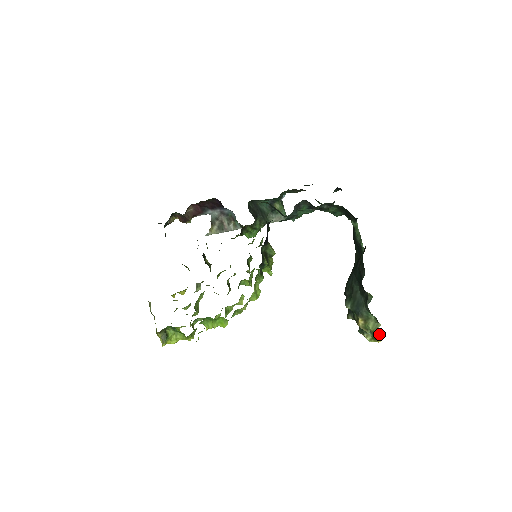
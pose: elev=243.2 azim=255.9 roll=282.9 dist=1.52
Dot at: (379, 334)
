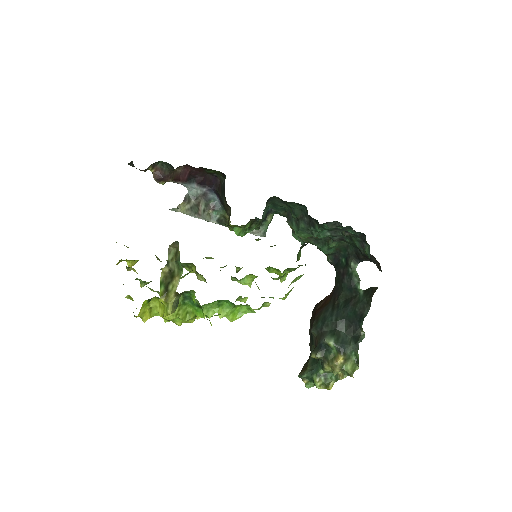
Dot at: (337, 380)
